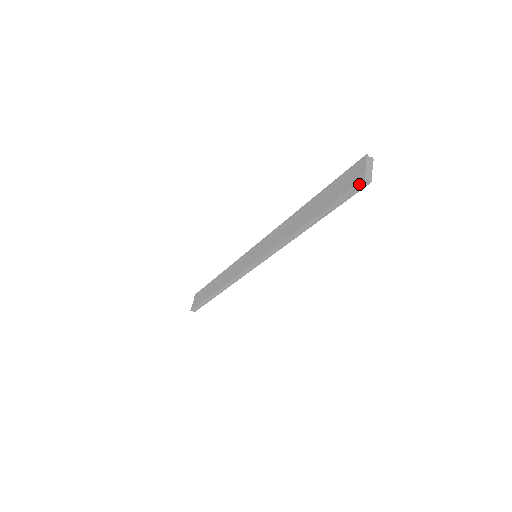
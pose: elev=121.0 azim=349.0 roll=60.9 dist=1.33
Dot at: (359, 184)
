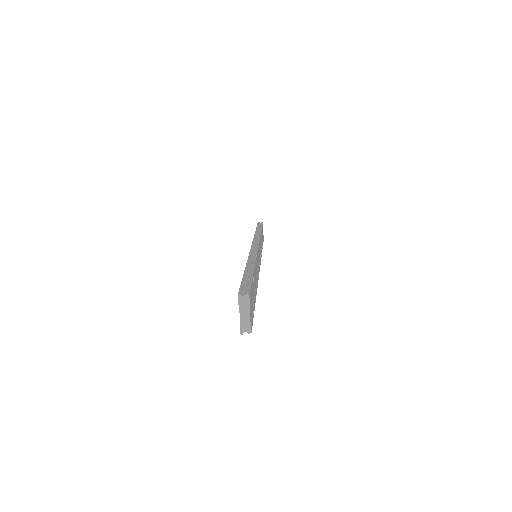
Dot at: occluded
